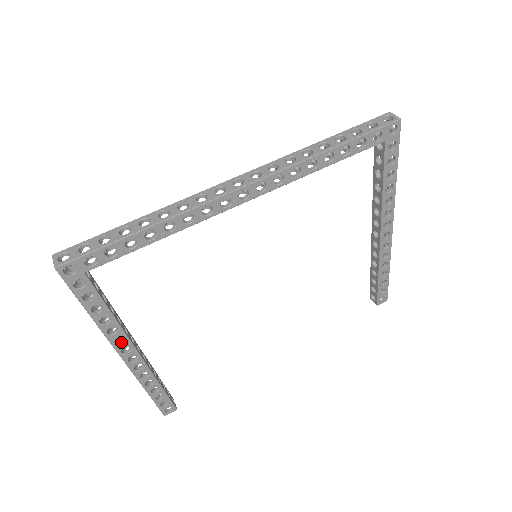
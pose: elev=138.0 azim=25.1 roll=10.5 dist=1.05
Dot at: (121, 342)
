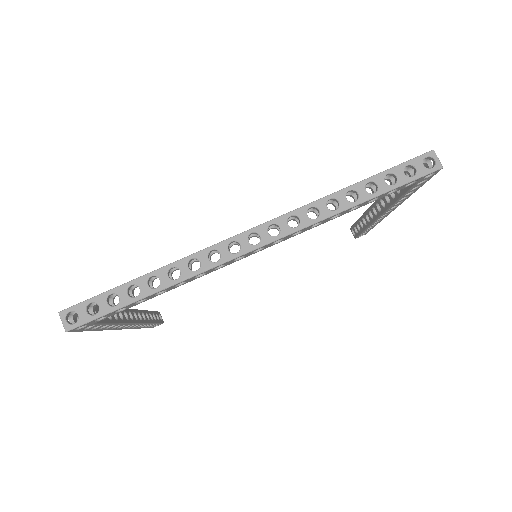
Dot at: occluded
